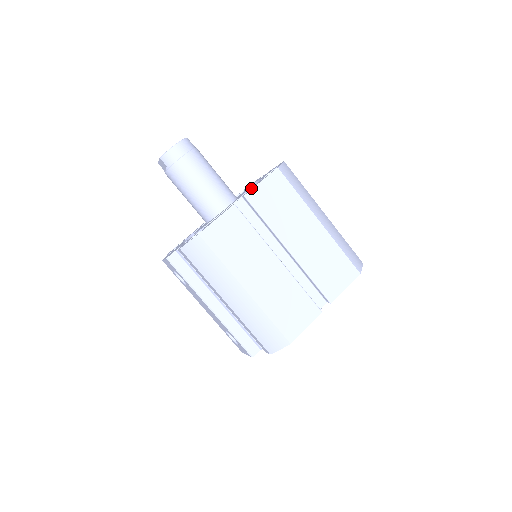
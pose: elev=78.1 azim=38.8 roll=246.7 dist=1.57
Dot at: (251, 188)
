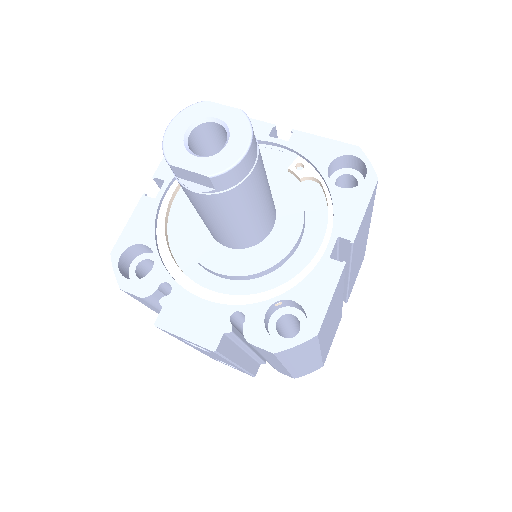
Dot at: (337, 211)
